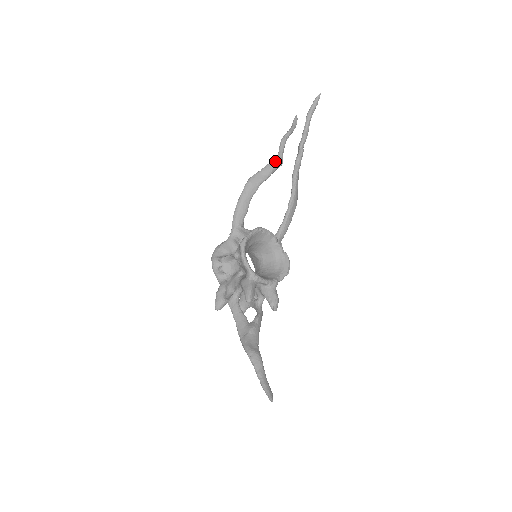
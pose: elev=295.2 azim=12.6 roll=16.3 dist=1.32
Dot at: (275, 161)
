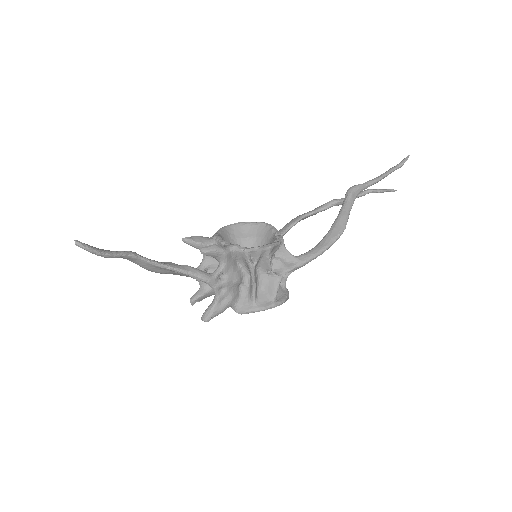
Dot at: (331, 201)
